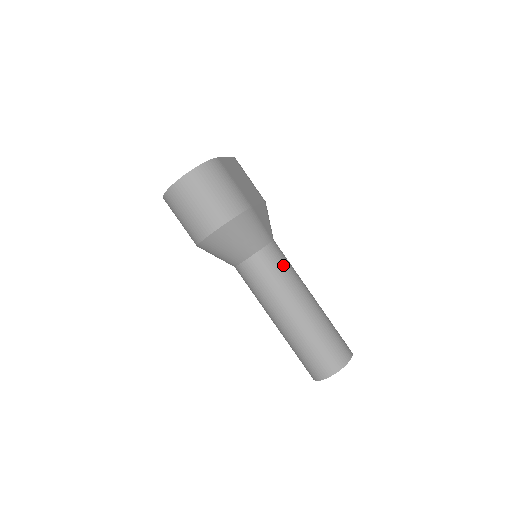
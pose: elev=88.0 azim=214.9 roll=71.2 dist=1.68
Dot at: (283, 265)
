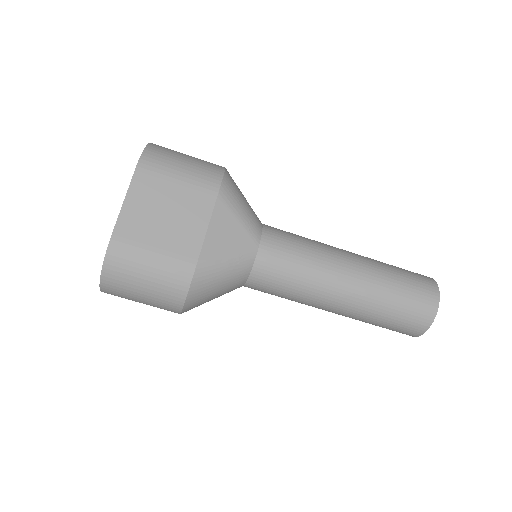
Dot at: (288, 273)
